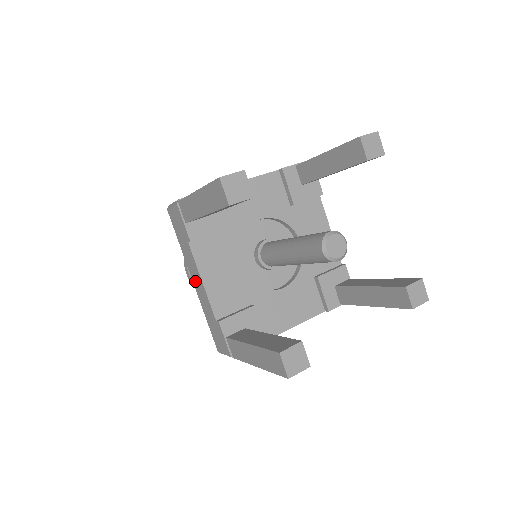
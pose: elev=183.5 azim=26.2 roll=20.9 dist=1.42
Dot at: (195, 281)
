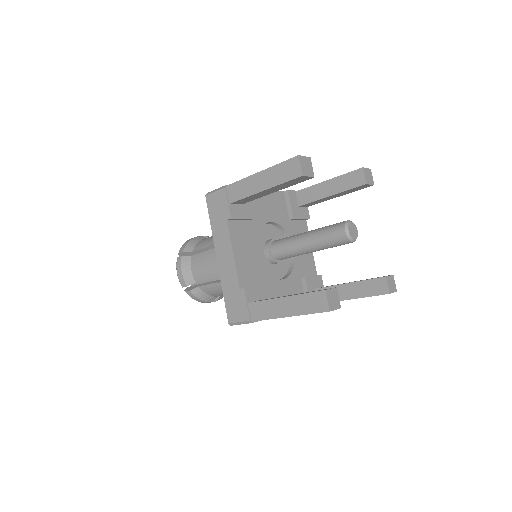
Dot at: (221, 257)
